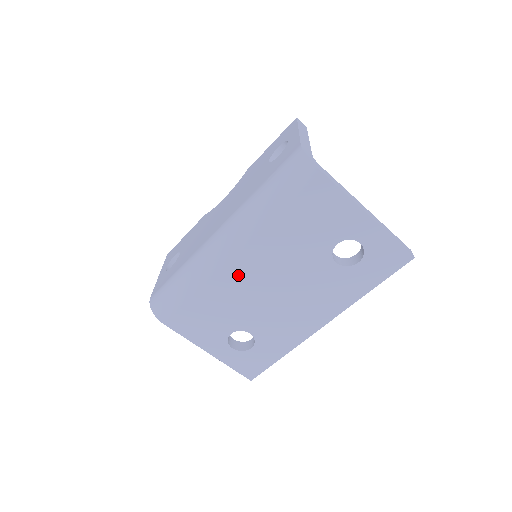
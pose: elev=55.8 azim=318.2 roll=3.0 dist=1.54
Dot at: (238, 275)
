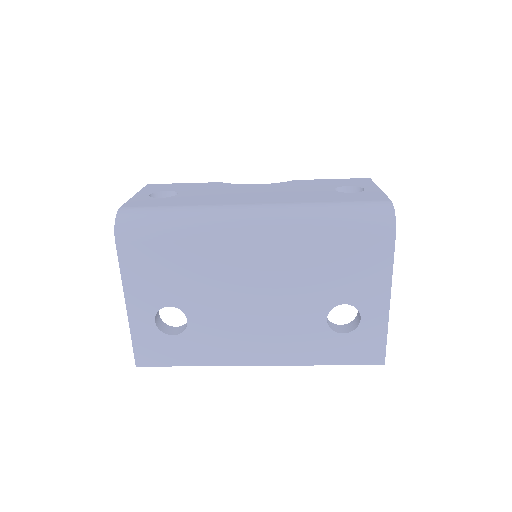
Dot at: (238, 259)
